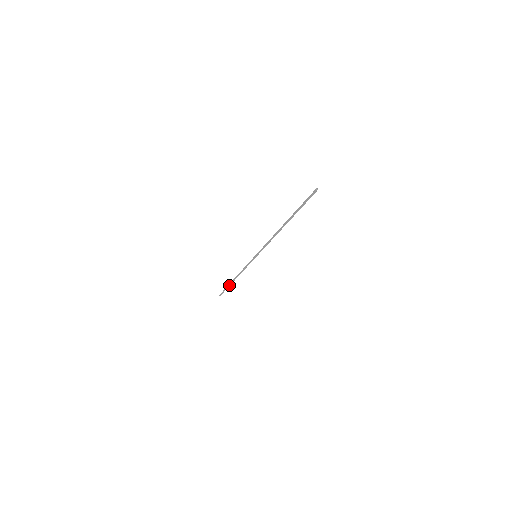
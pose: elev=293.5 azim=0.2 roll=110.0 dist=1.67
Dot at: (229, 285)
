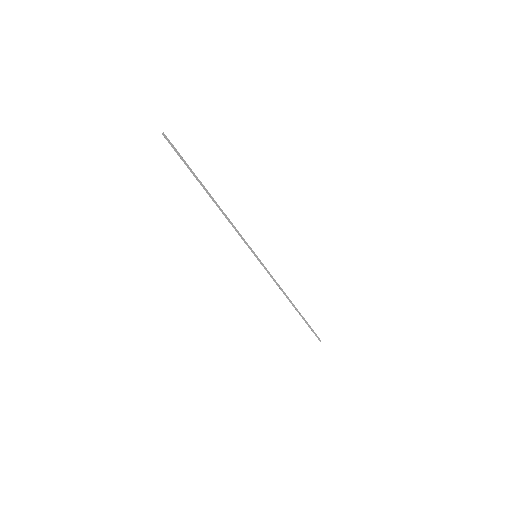
Dot at: (302, 318)
